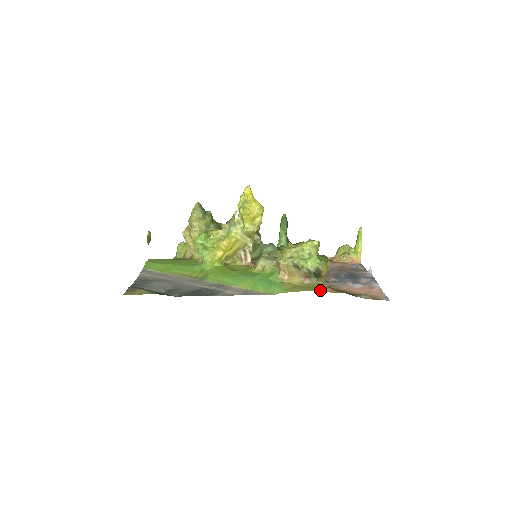
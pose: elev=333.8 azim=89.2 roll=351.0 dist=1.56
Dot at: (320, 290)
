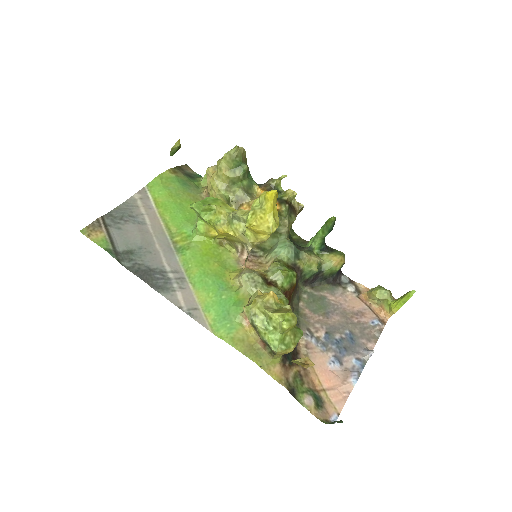
Dot at: (263, 366)
